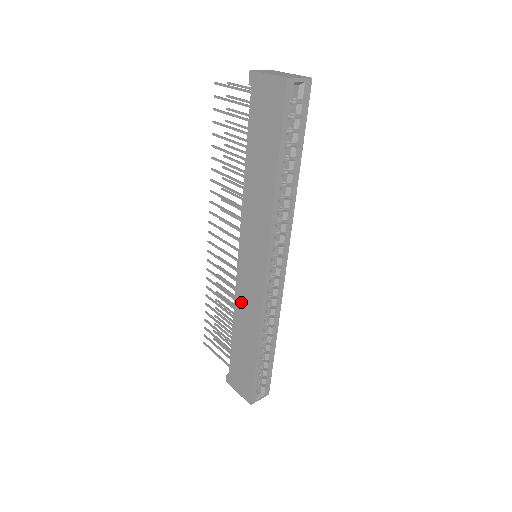
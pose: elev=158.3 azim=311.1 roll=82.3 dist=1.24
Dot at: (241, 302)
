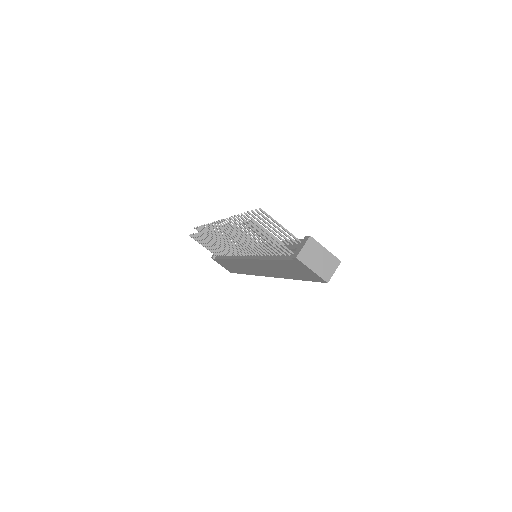
Dot at: (239, 264)
